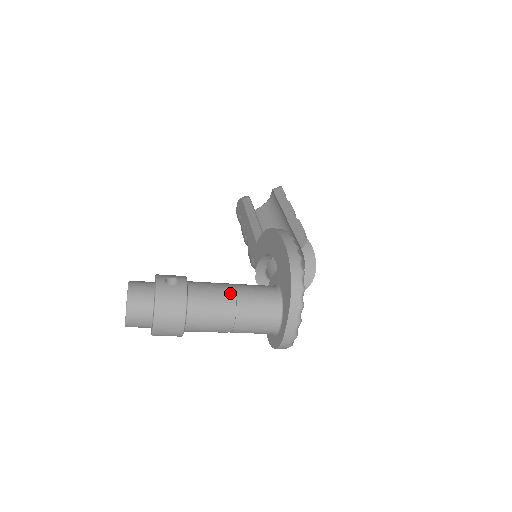
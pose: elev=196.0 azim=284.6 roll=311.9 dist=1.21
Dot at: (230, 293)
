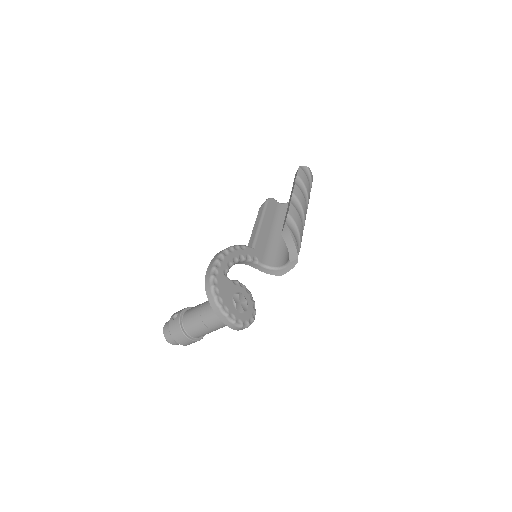
Dot at: (199, 311)
